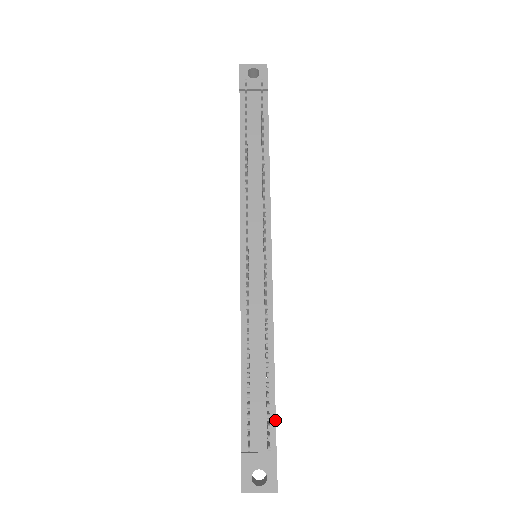
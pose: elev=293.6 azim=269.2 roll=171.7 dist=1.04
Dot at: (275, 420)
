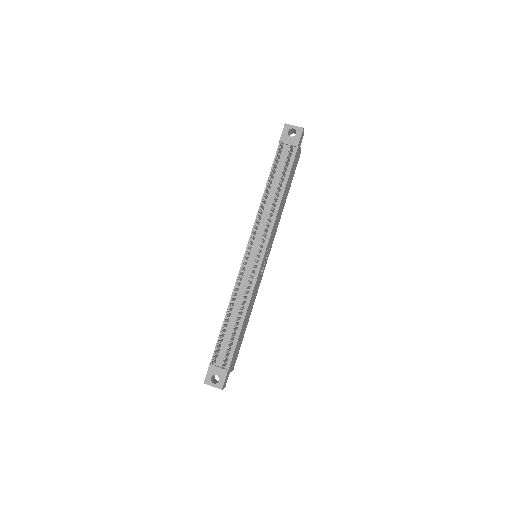
Dot at: (233, 354)
